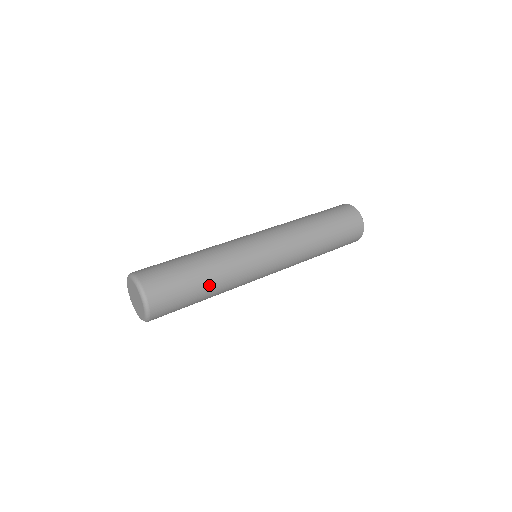
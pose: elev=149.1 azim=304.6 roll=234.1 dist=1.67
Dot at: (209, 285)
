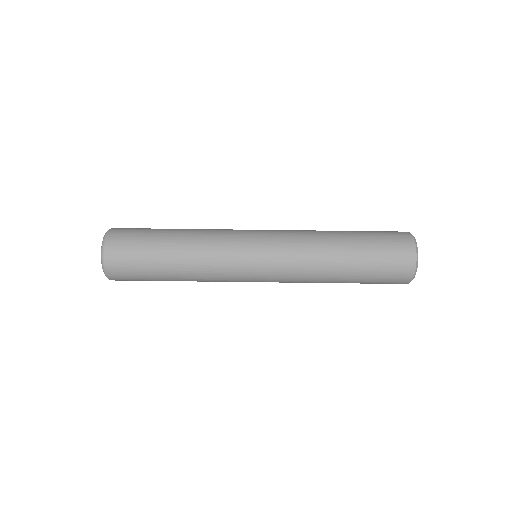
Dot at: occluded
